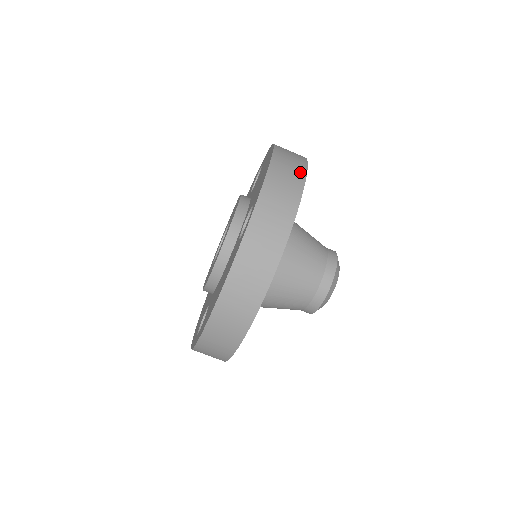
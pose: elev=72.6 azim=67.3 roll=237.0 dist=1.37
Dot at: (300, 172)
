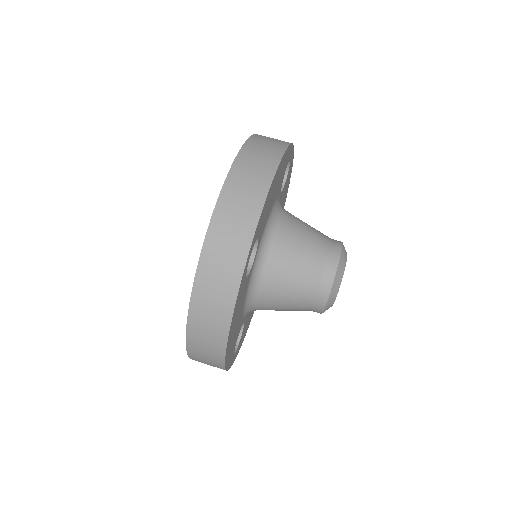
Dot at: occluded
